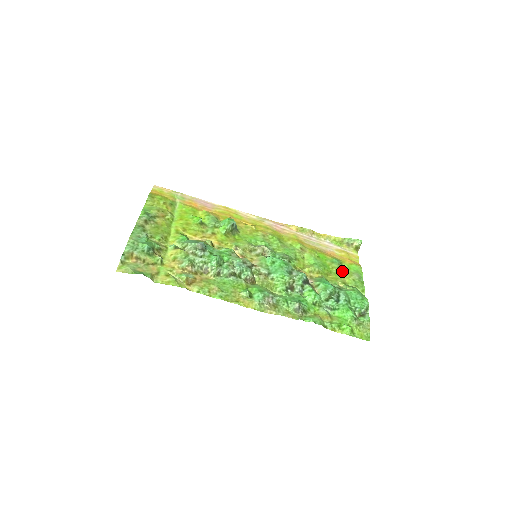
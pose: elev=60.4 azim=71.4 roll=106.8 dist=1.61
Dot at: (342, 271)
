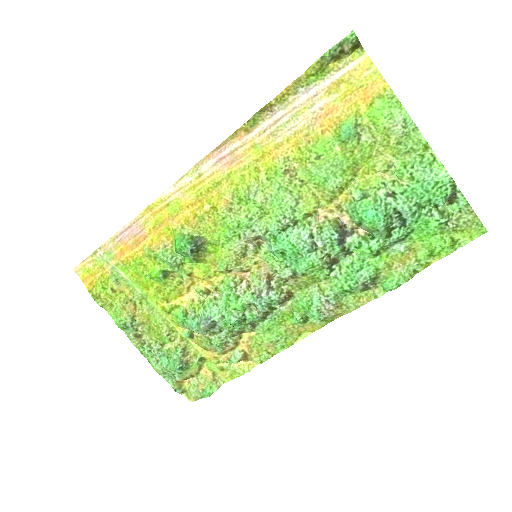
Dot at: (369, 141)
